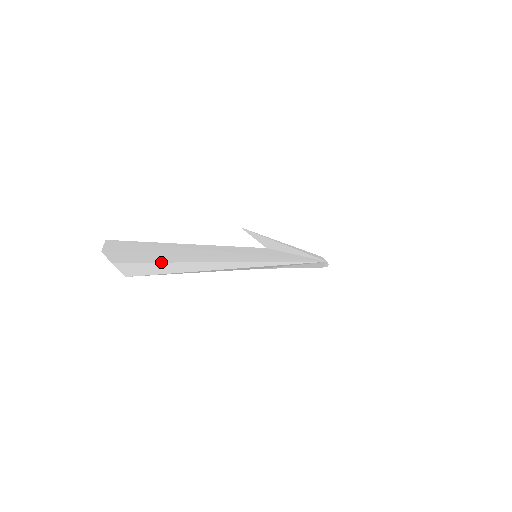
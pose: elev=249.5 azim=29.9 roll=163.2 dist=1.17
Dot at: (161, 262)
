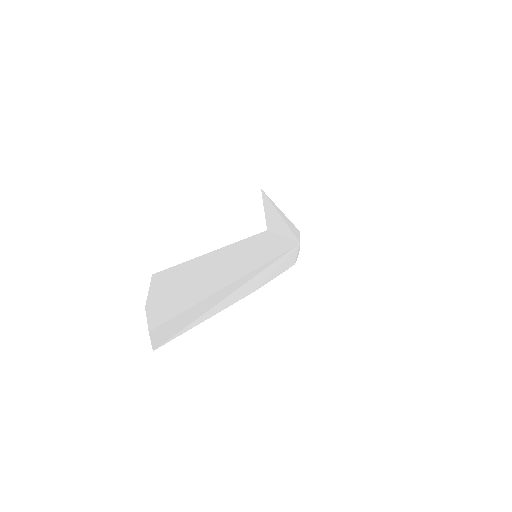
Dot at: (186, 309)
